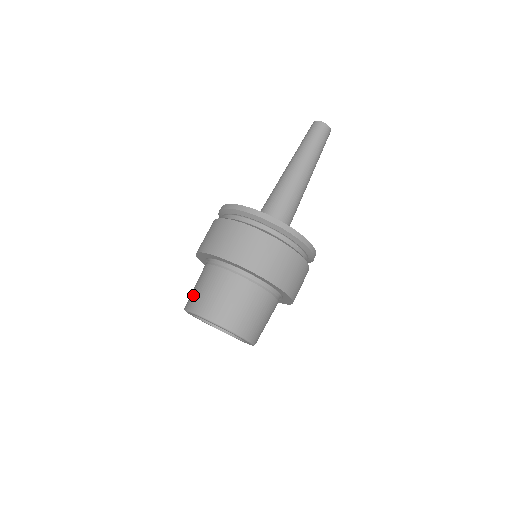
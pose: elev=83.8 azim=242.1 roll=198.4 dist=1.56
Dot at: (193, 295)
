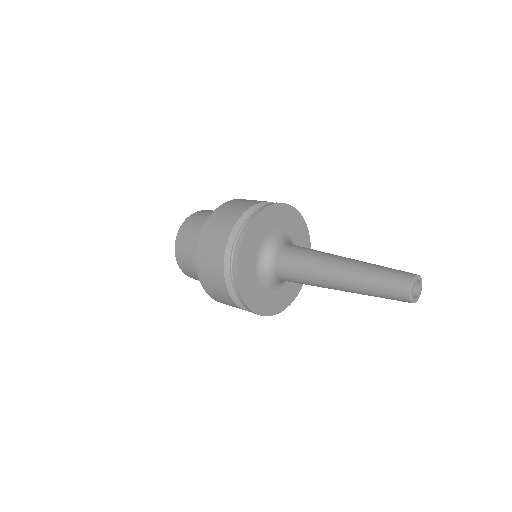
Dot at: (187, 230)
